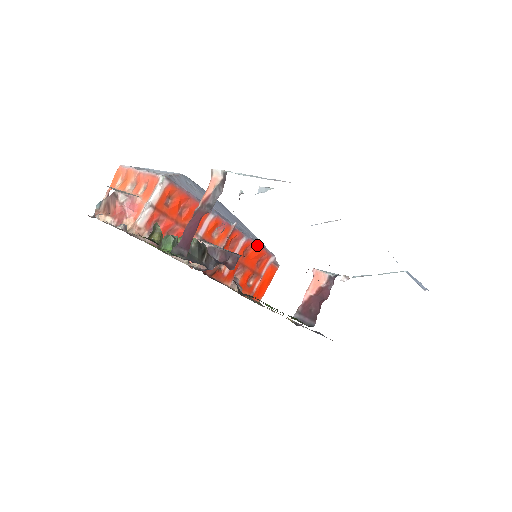
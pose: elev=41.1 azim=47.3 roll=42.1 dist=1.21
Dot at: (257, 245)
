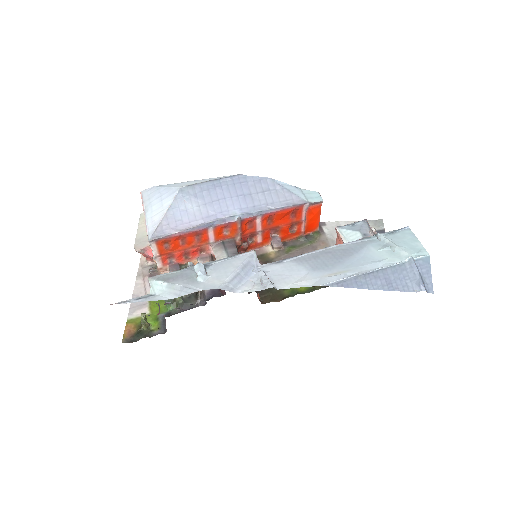
Dot at: (277, 211)
